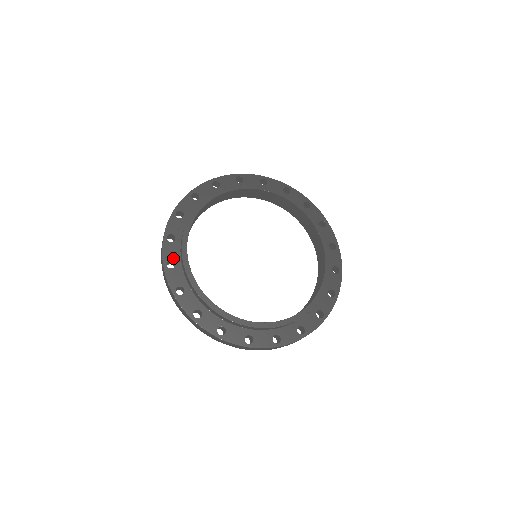
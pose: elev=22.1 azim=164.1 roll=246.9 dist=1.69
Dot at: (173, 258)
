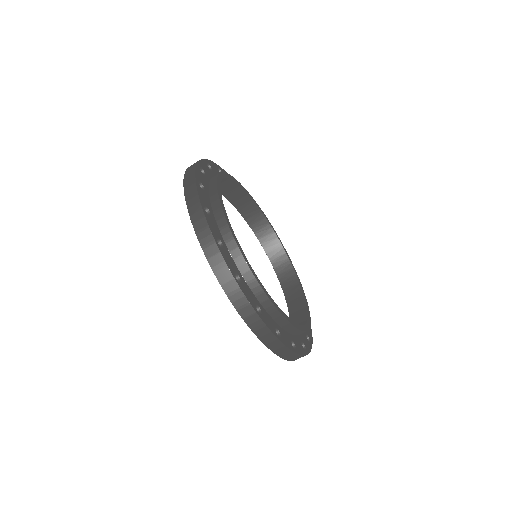
Dot at: (207, 206)
